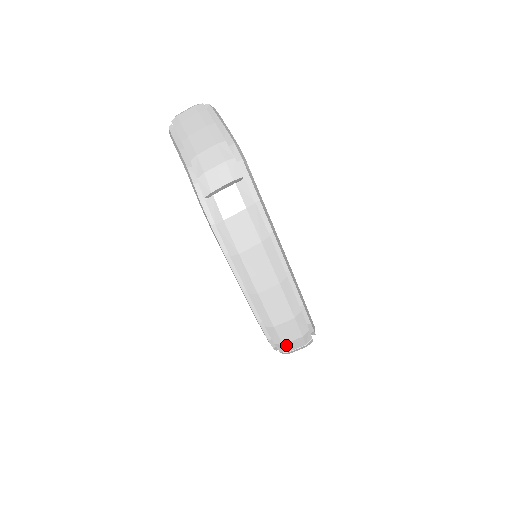
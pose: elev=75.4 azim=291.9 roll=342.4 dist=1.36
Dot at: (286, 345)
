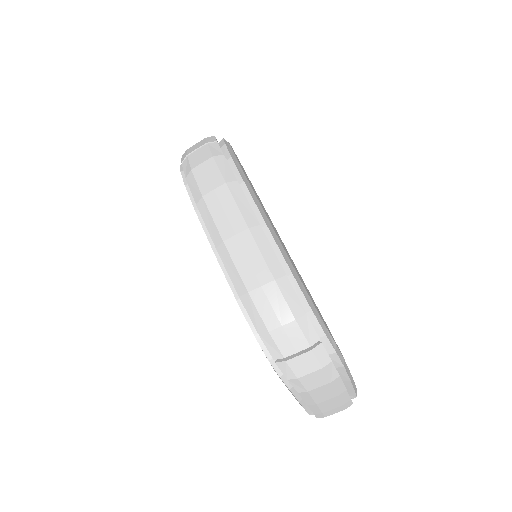
Dot at: (275, 336)
